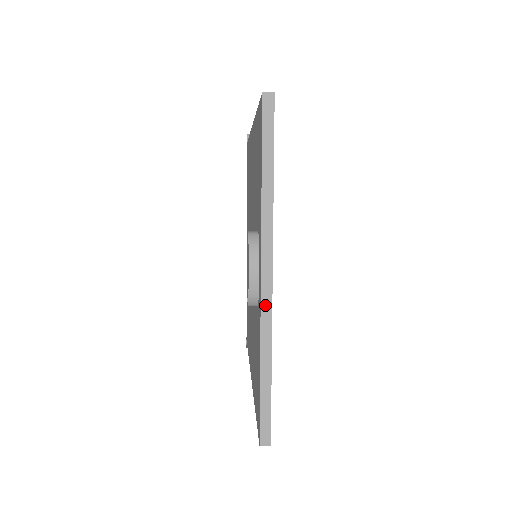
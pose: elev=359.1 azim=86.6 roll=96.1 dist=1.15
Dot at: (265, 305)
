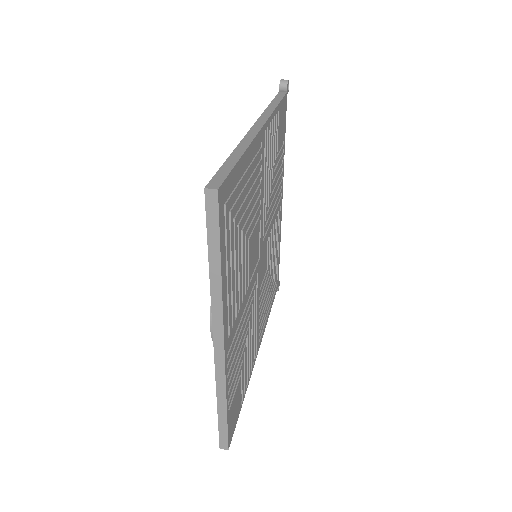
Dot at: (219, 365)
